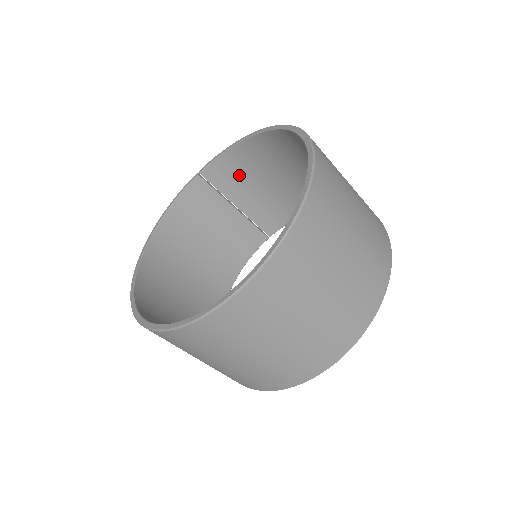
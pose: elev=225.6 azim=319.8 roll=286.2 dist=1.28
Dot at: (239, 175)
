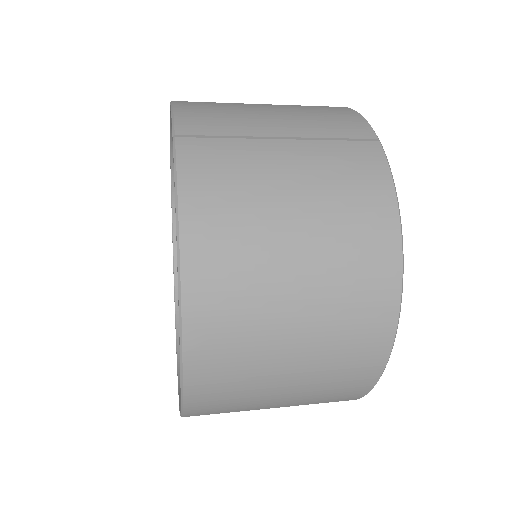
Dot at: (235, 188)
